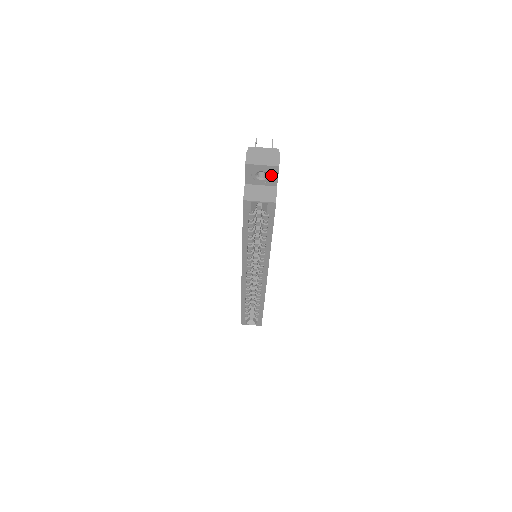
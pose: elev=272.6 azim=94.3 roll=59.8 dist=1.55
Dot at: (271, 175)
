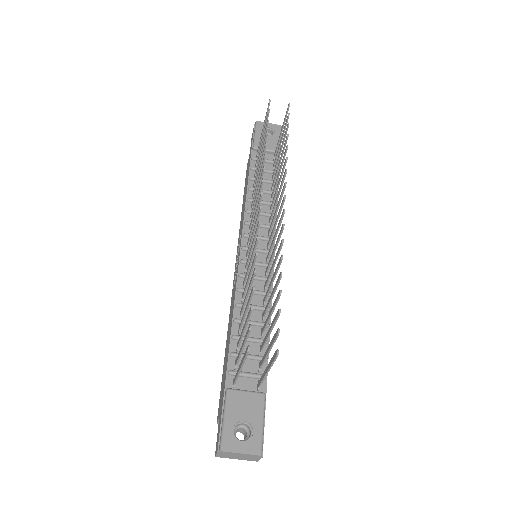
Dot at: occluded
